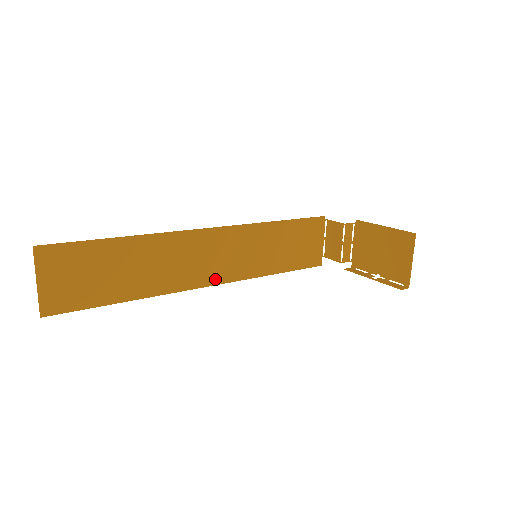
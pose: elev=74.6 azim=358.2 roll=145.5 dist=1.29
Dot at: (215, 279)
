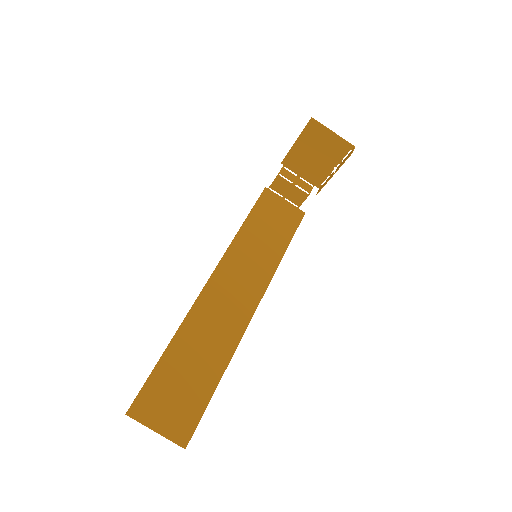
Dot at: (254, 300)
